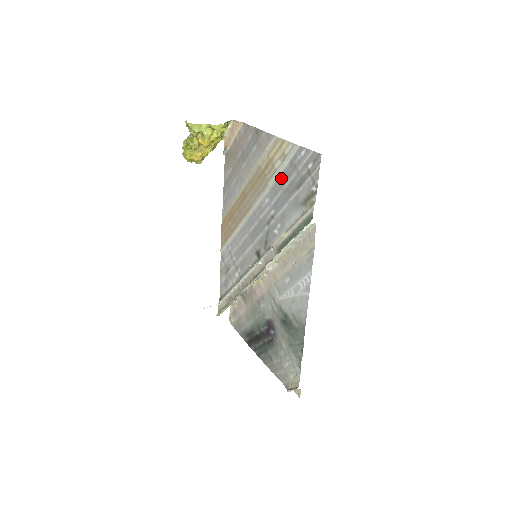
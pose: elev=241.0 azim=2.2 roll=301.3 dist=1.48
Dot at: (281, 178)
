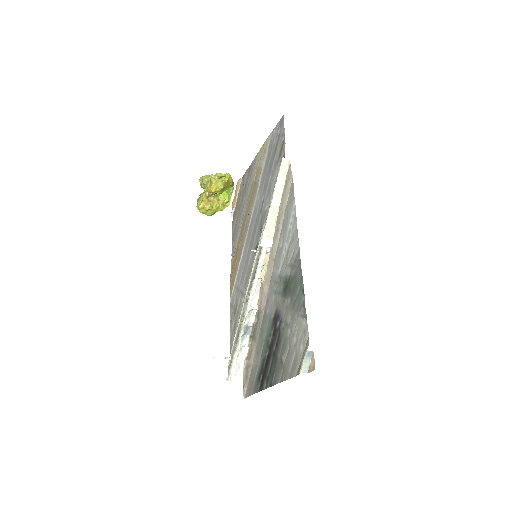
Dot at: (265, 167)
